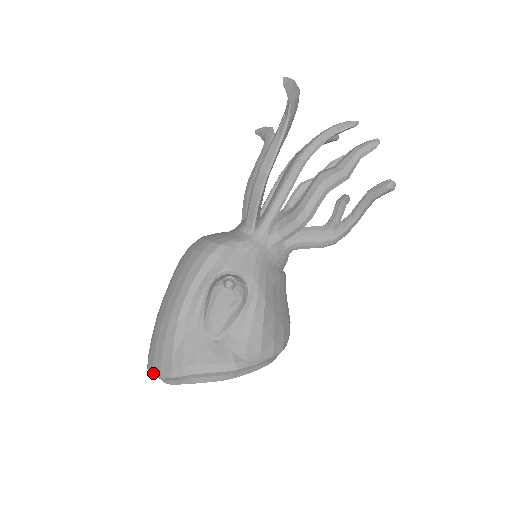
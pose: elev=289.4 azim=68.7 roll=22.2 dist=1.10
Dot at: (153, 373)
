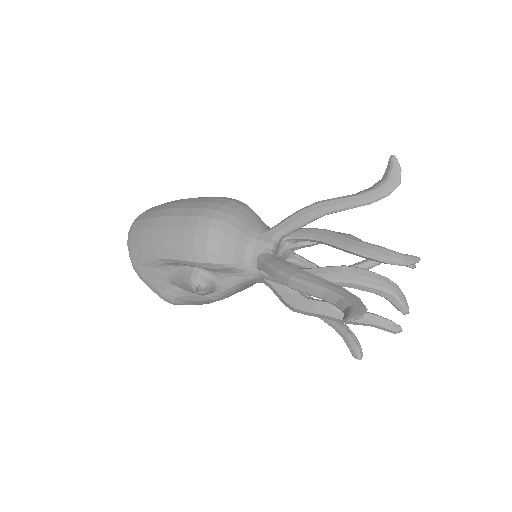
Dot at: occluded
